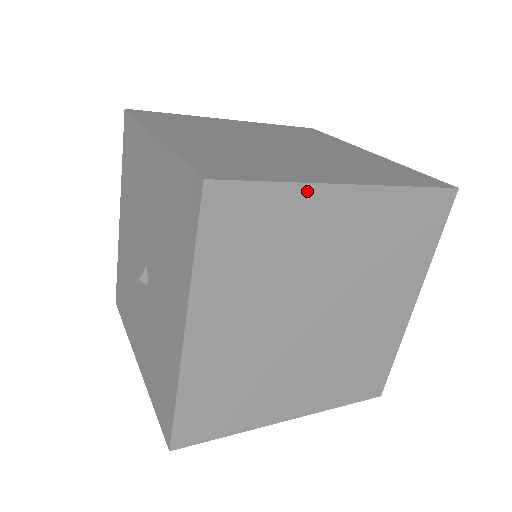
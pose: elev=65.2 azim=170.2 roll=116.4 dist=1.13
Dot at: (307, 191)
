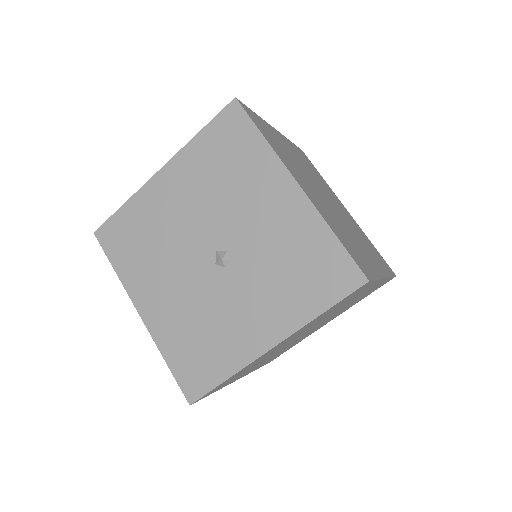
Dot at: (266, 124)
